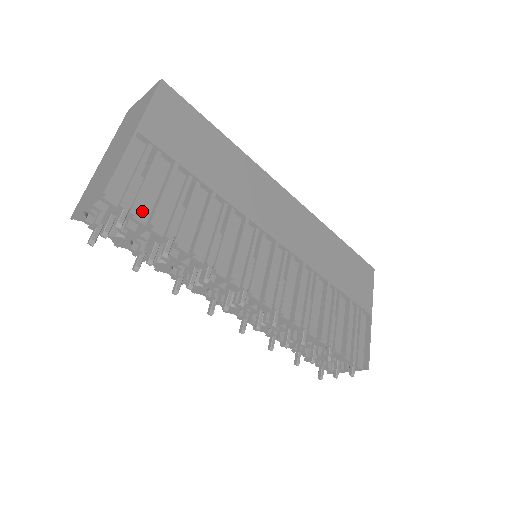
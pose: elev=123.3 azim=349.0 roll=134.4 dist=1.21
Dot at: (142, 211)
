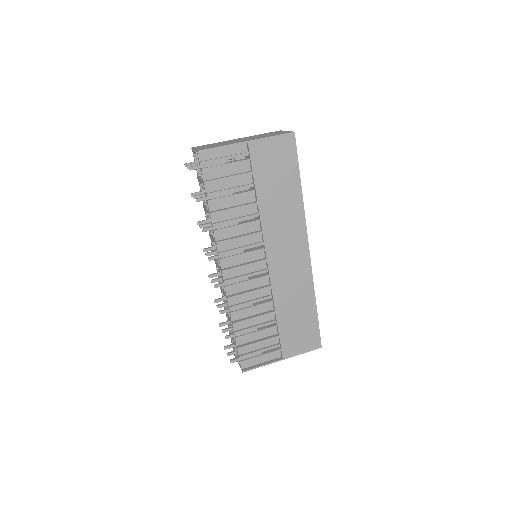
Dot at: (209, 174)
